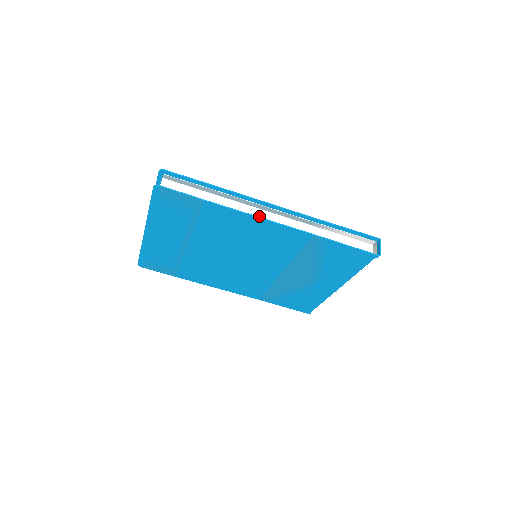
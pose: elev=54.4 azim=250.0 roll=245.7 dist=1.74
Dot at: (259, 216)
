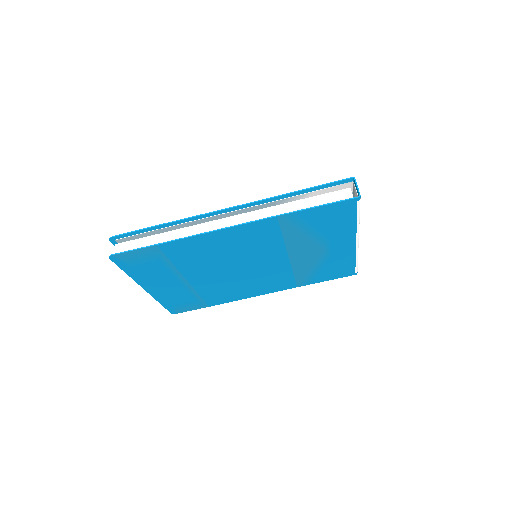
Dot at: (217, 228)
